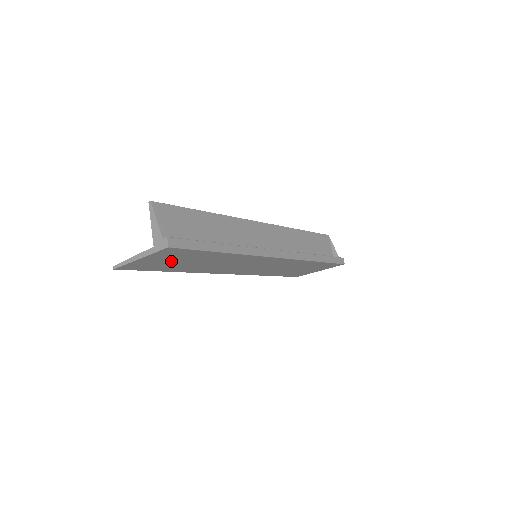
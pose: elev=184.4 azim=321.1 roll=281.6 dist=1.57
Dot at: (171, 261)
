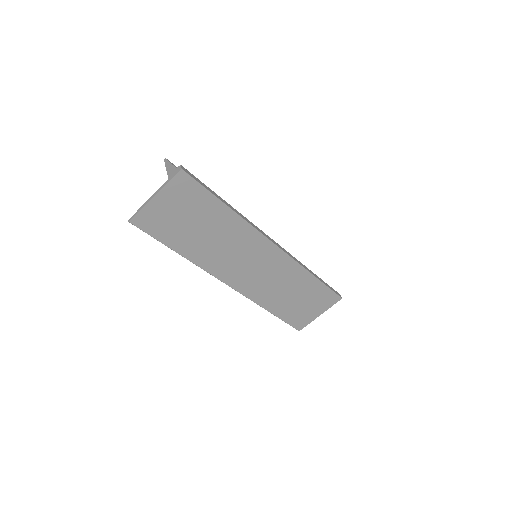
Dot at: (181, 216)
